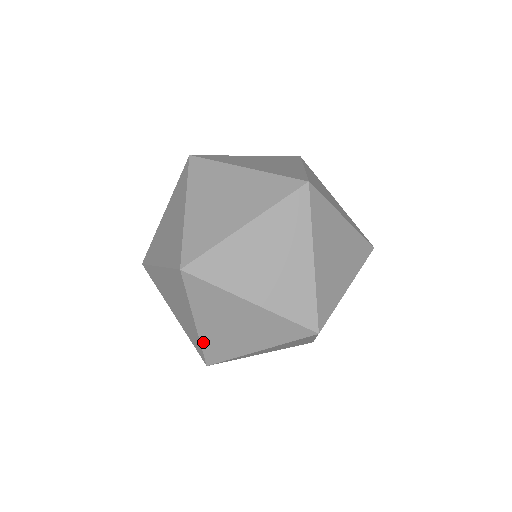
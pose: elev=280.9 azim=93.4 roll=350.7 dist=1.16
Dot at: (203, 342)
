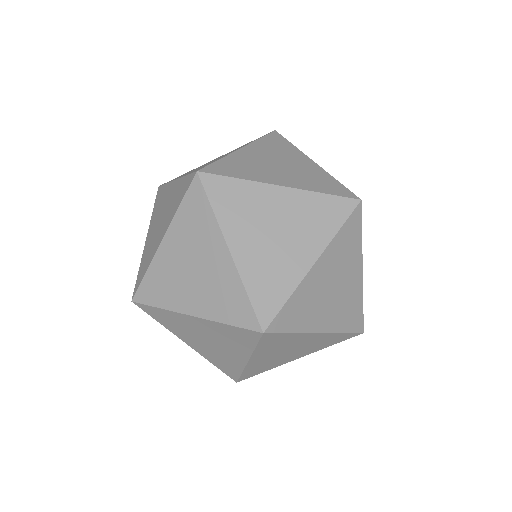
Dot at: (247, 283)
